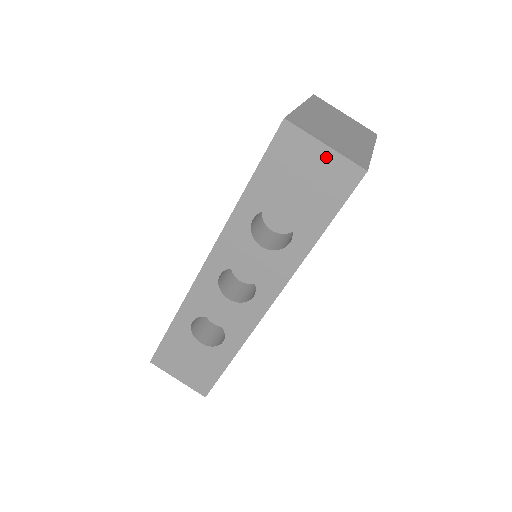
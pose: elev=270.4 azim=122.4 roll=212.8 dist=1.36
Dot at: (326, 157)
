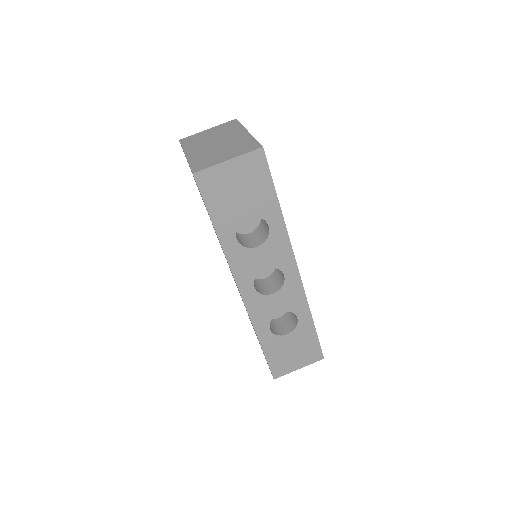
Dot at: (235, 166)
